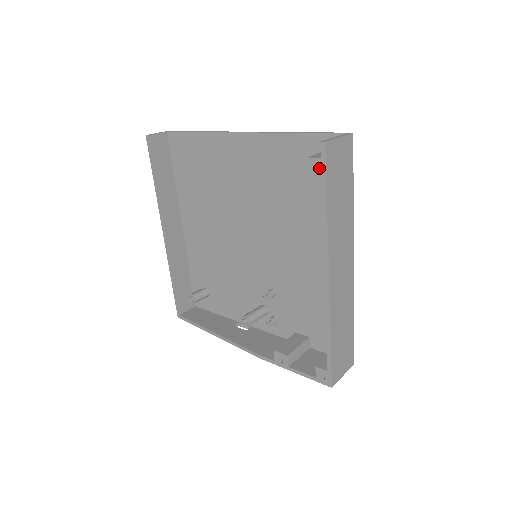
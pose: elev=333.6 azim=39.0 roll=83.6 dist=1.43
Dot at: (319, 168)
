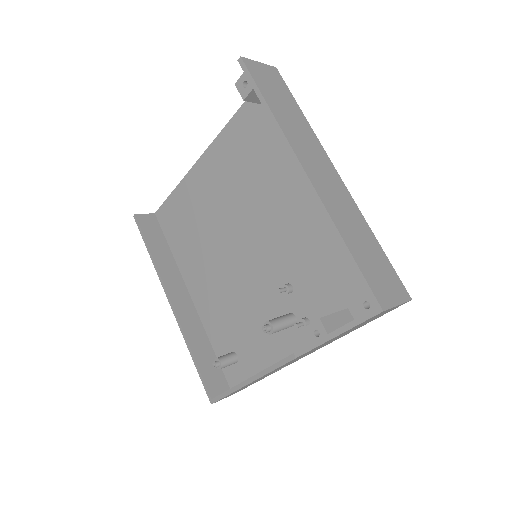
Dot at: (246, 81)
